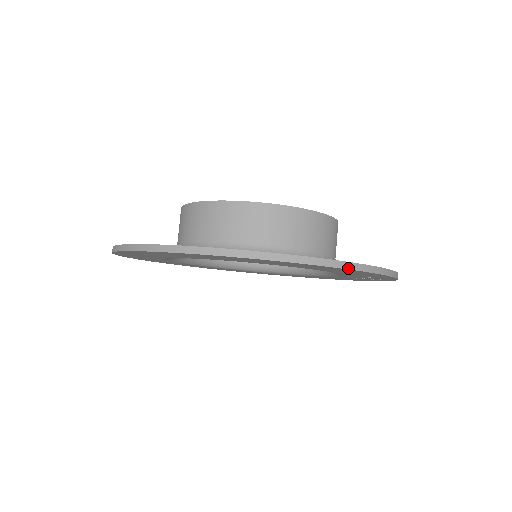
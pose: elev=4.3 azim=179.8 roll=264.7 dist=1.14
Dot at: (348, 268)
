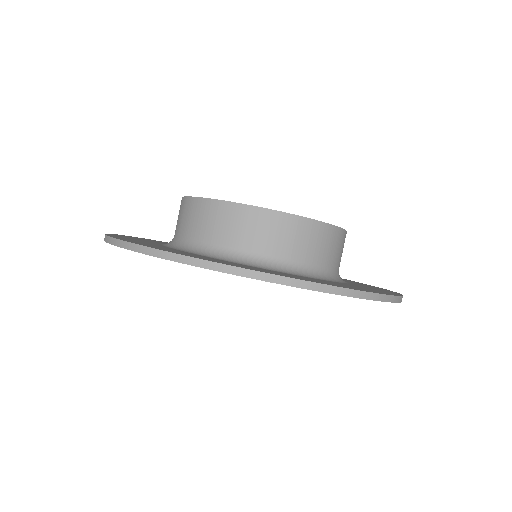
Dot at: (377, 300)
